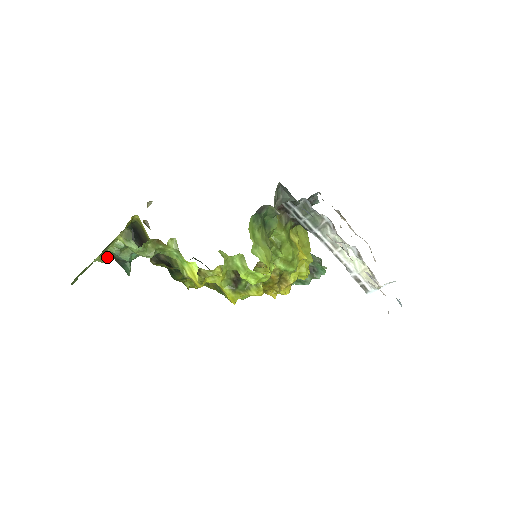
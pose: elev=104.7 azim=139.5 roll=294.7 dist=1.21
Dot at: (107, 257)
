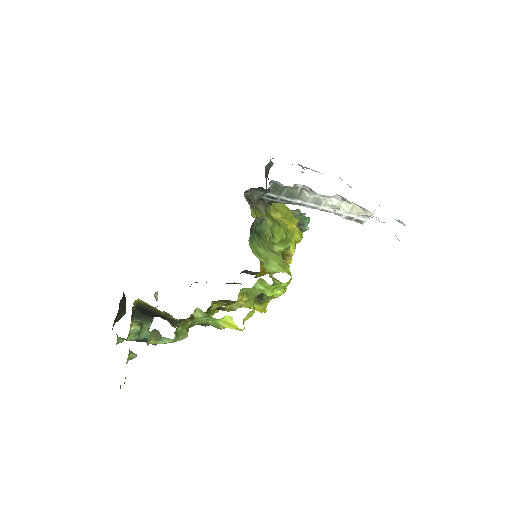
Dot at: occluded
